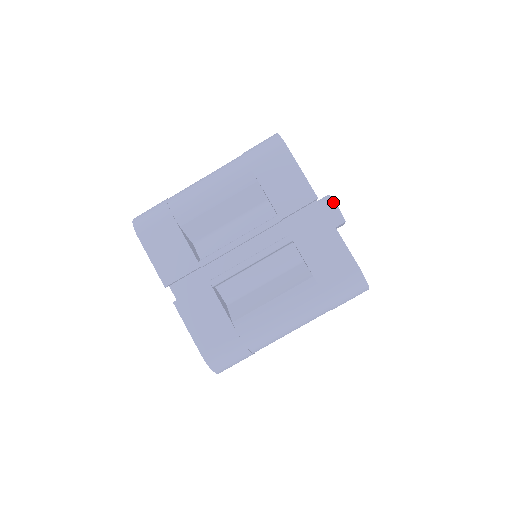
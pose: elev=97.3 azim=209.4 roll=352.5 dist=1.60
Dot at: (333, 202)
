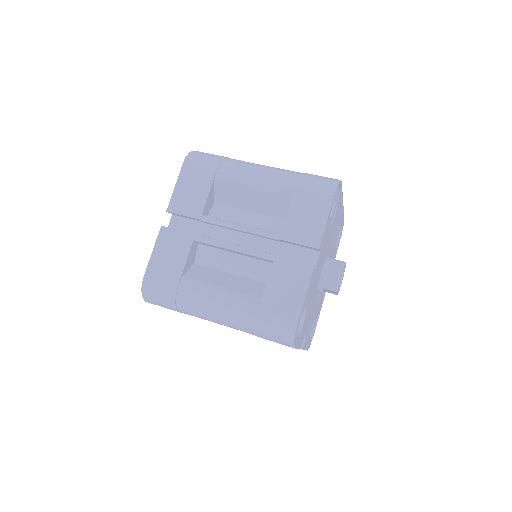
Dot at: (341, 269)
